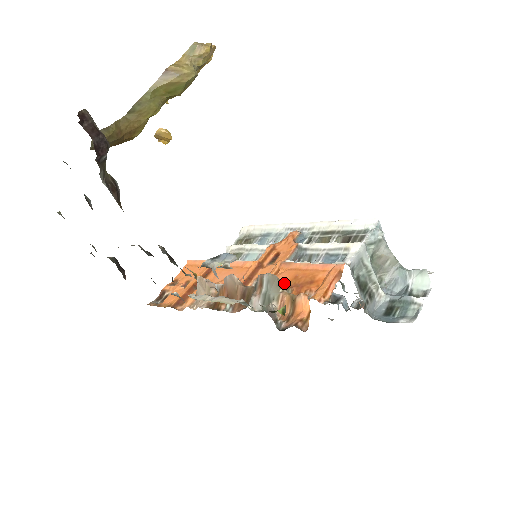
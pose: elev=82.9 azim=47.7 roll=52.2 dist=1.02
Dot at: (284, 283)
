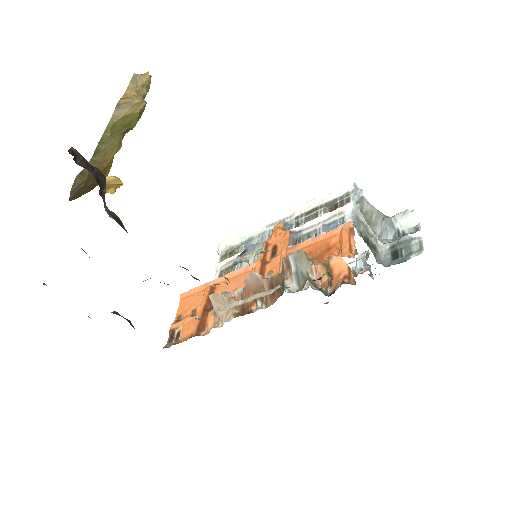
Dot at: occluded
